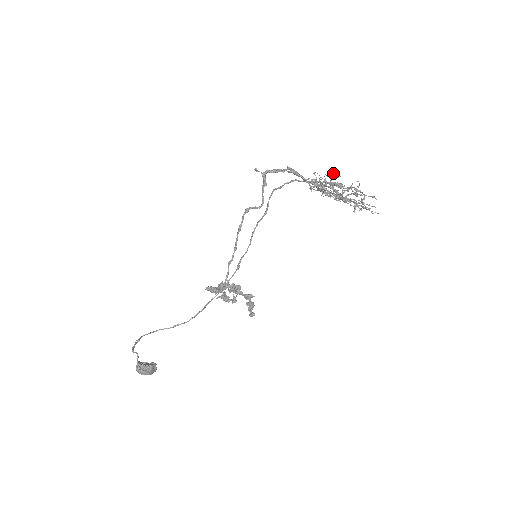
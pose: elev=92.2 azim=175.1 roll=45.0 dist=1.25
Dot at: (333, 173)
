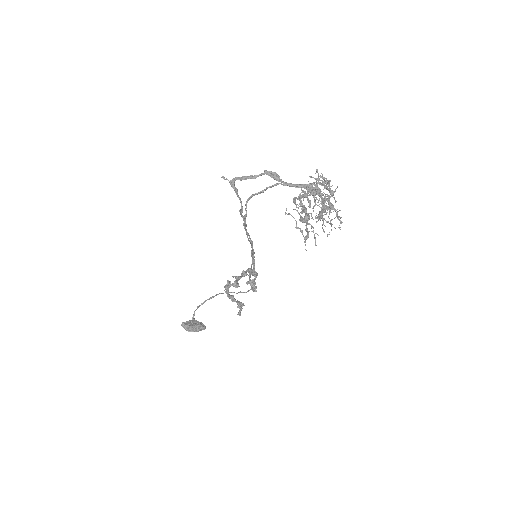
Dot at: occluded
